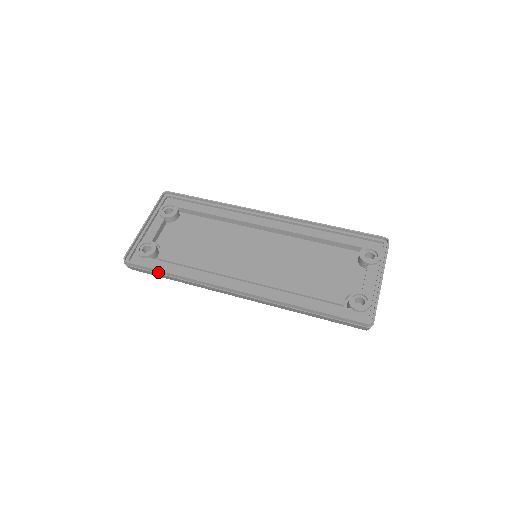
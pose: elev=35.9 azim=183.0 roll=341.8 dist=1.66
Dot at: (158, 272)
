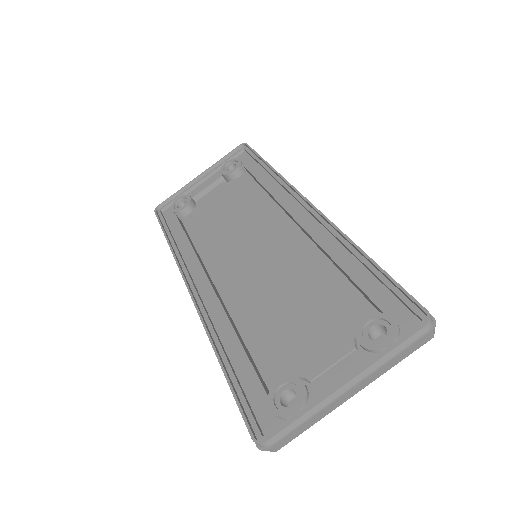
Dot at: occluded
